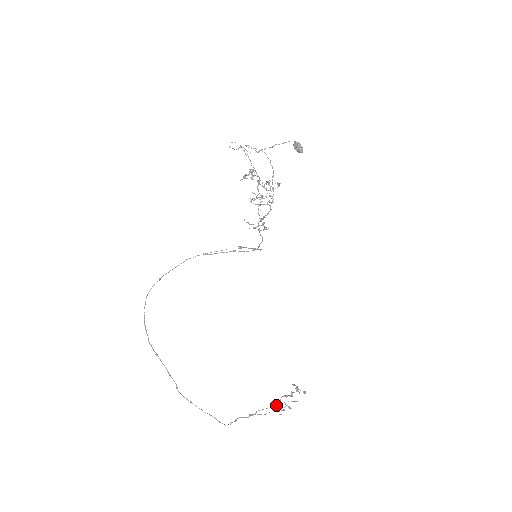
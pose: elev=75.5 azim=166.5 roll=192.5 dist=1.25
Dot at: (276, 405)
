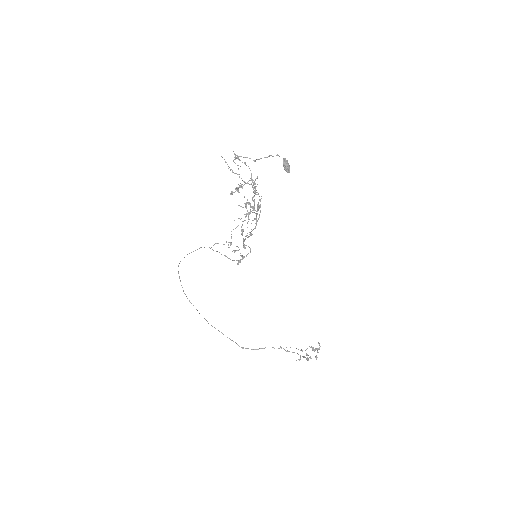
Dot at: (302, 350)
